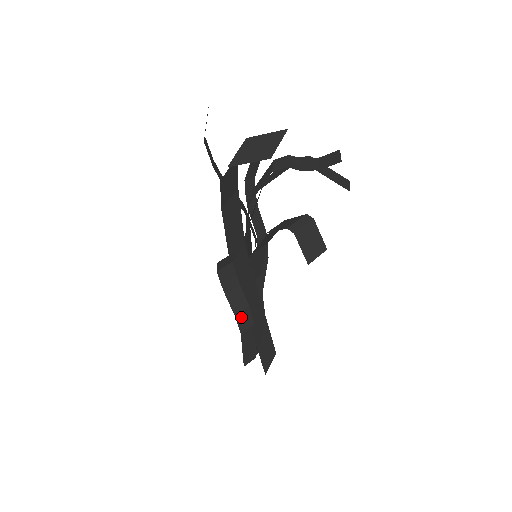
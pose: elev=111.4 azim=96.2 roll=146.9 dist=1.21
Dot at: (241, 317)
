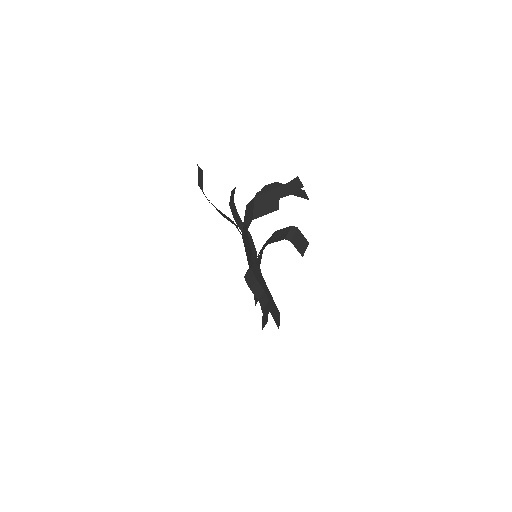
Dot at: (261, 299)
